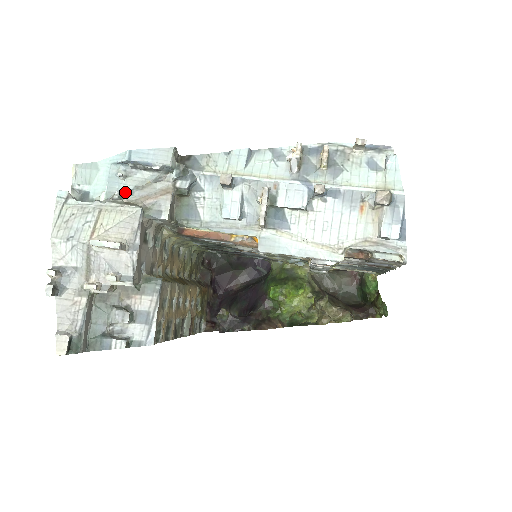
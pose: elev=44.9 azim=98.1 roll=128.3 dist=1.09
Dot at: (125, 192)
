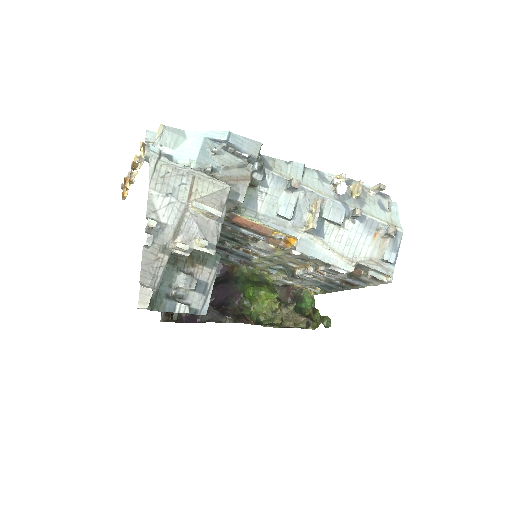
Dot at: (213, 167)
